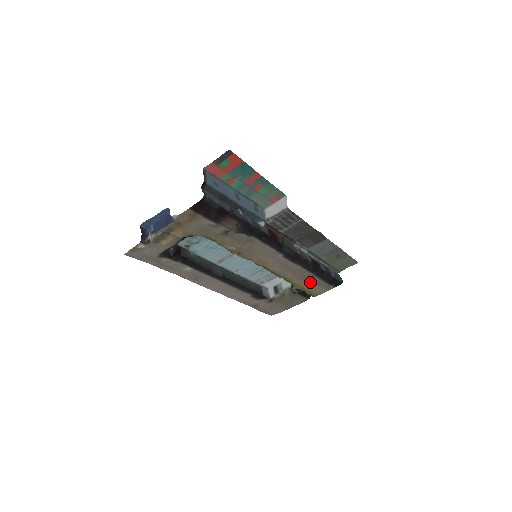
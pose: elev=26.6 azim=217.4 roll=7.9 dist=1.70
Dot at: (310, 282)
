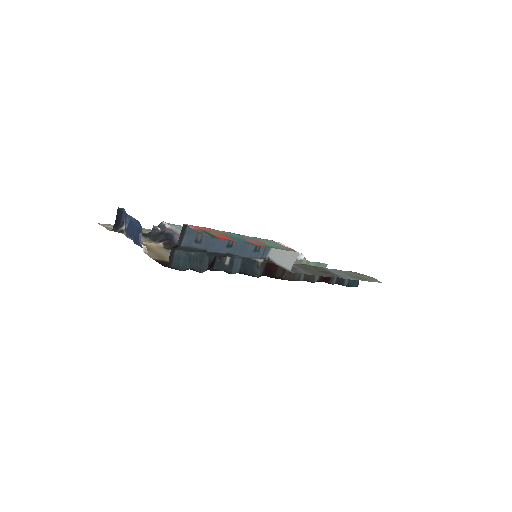
Dot at: occluded
